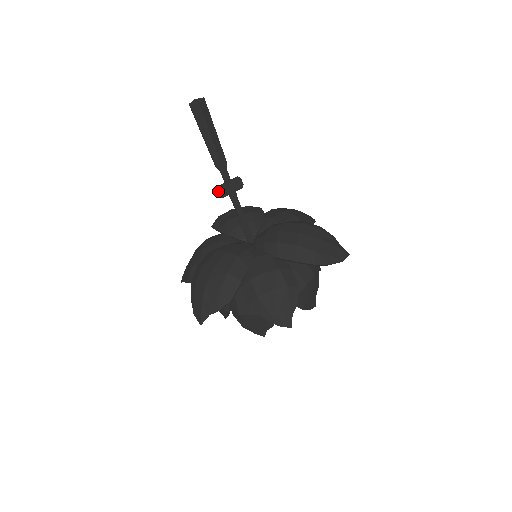
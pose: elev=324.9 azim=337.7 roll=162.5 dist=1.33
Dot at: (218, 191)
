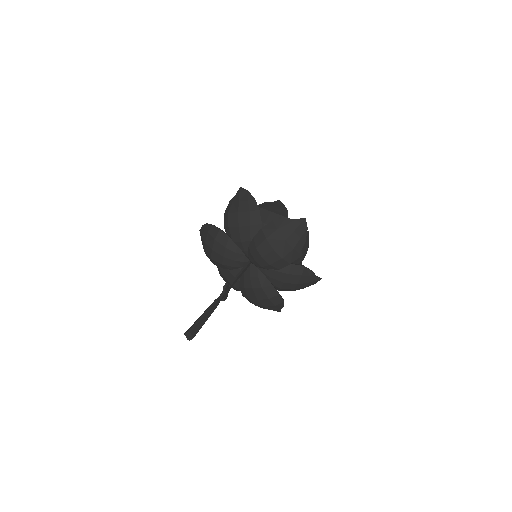
Dot at: (224, 300)
